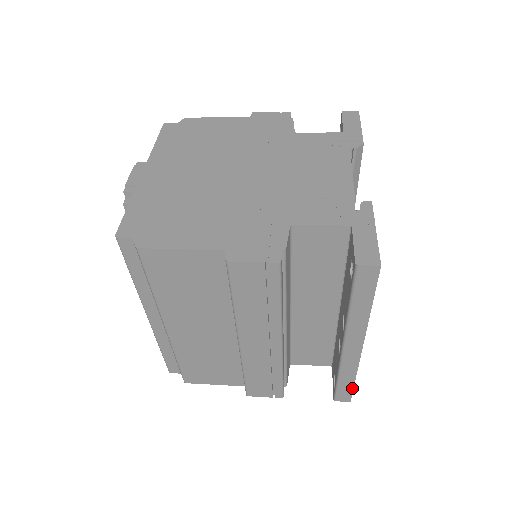
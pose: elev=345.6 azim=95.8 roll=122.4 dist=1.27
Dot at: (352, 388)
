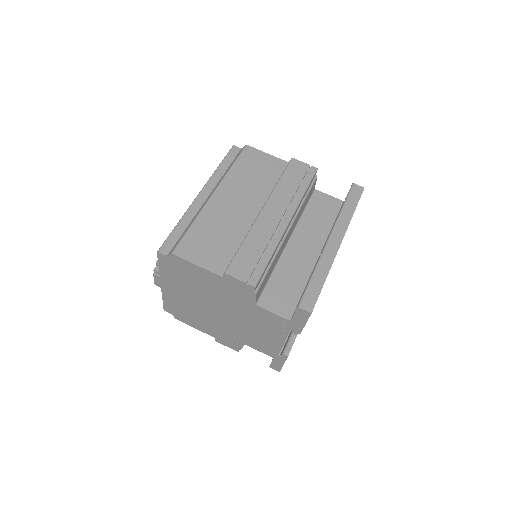
Dot at: occluded
